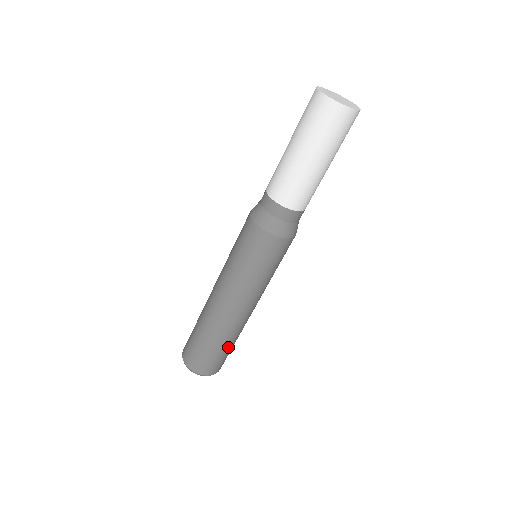
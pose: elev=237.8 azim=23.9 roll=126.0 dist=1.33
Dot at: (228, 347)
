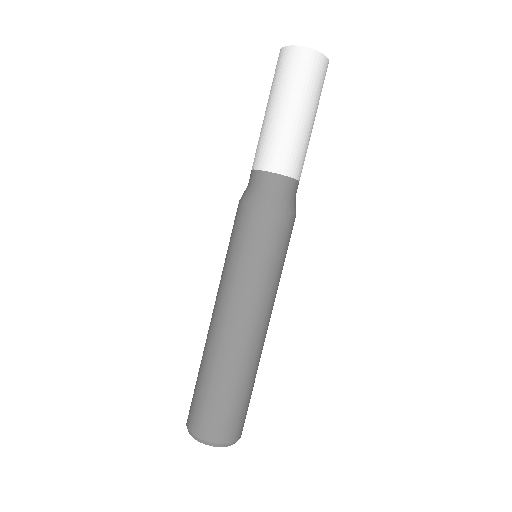
Dot at: (241, 391)
